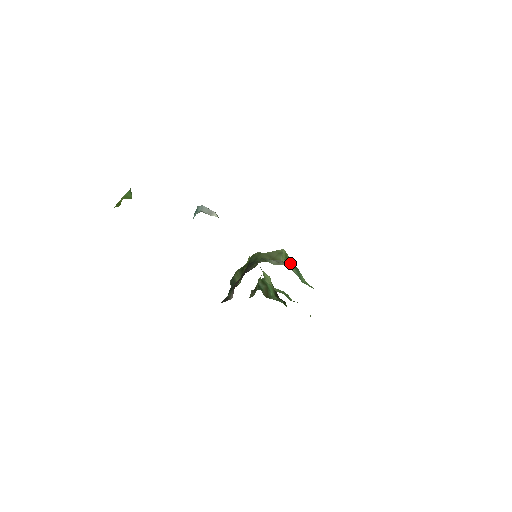
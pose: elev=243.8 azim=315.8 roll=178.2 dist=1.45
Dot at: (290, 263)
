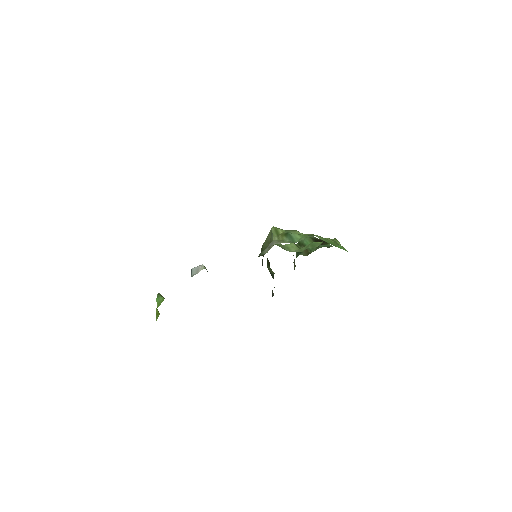
Dot at: (281, 235)
